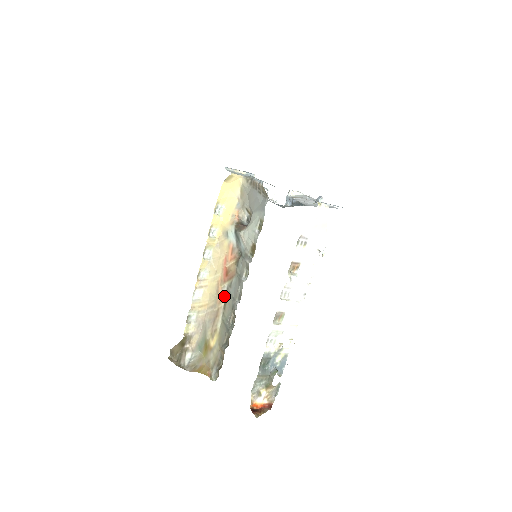
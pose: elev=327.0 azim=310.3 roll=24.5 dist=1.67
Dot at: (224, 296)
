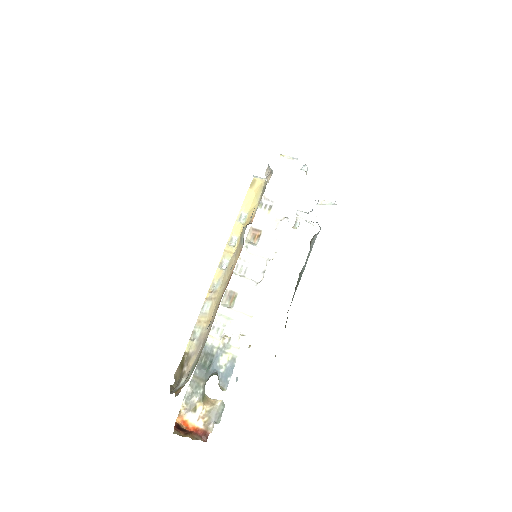
Dot at: occluded
